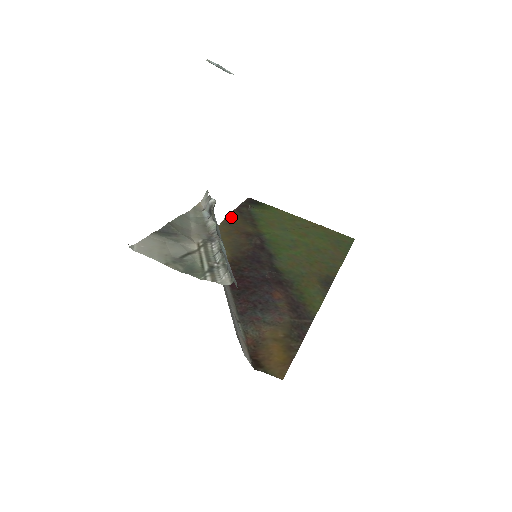
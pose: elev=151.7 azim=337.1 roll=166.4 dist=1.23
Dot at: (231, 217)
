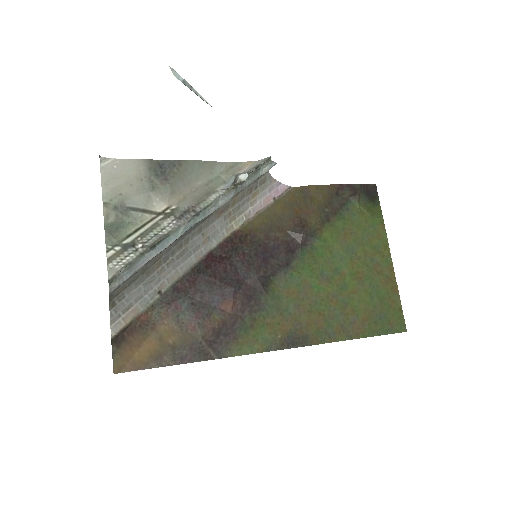
Dot at: (319, 190)
